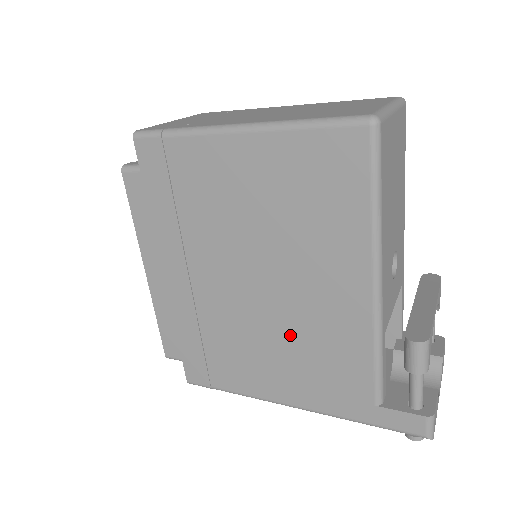
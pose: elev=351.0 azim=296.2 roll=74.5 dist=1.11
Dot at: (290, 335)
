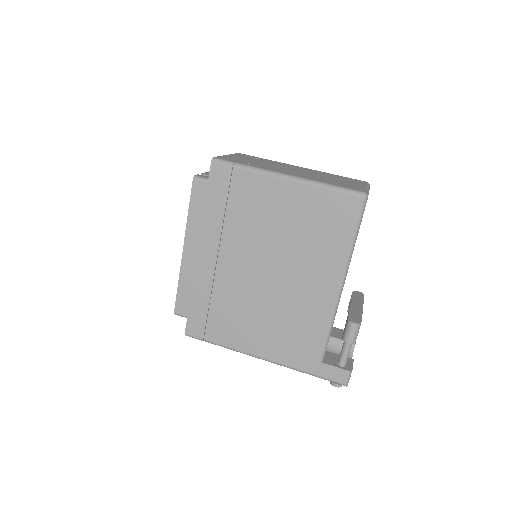
Dot at: (277, 309)
